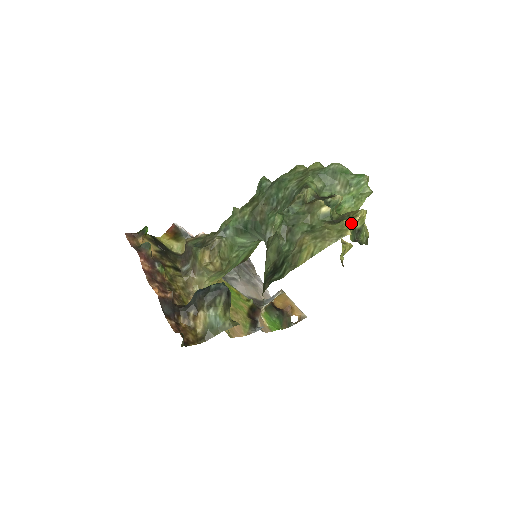
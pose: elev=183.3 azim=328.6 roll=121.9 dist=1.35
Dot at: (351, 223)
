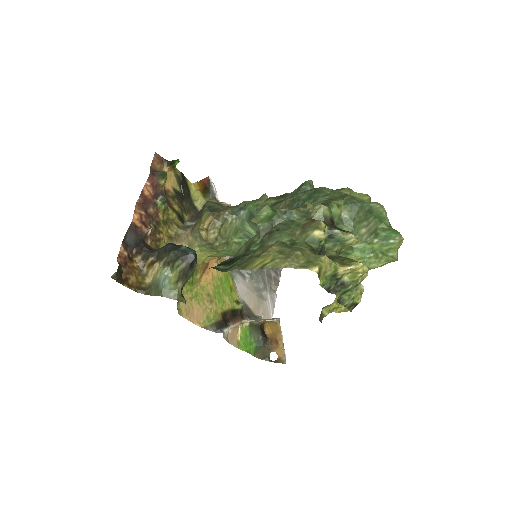
Dot at: (334, 266)
